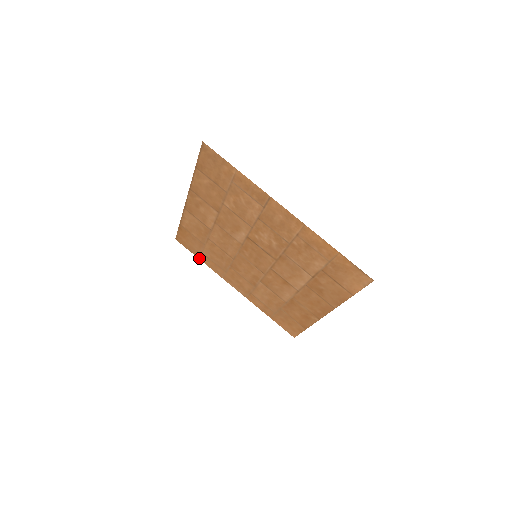
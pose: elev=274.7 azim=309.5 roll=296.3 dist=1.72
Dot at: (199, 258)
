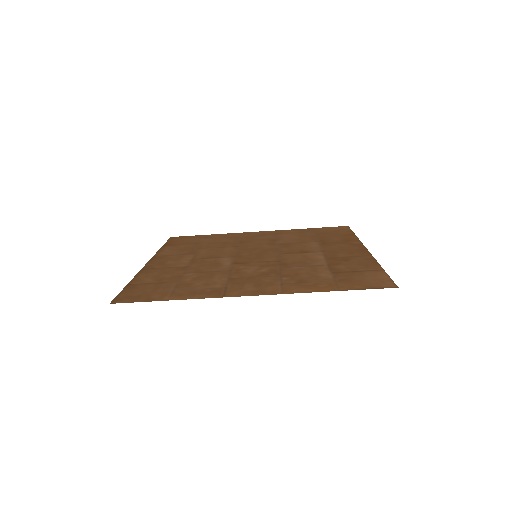
Dot at: (205, 235)
